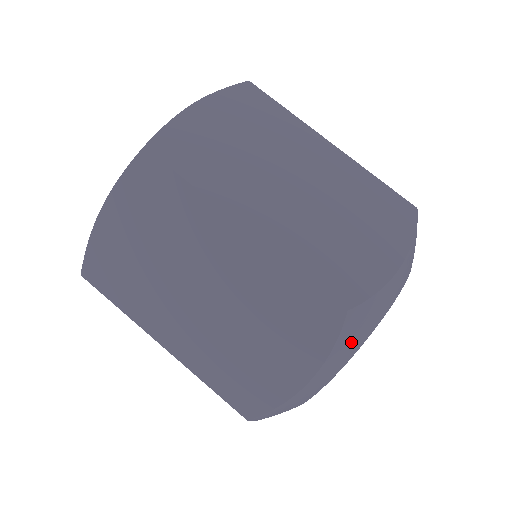
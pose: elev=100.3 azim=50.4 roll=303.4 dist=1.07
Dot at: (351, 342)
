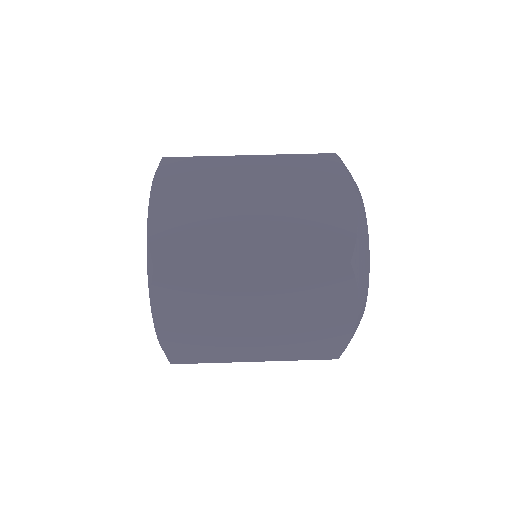
Dot at: (363, 273)
